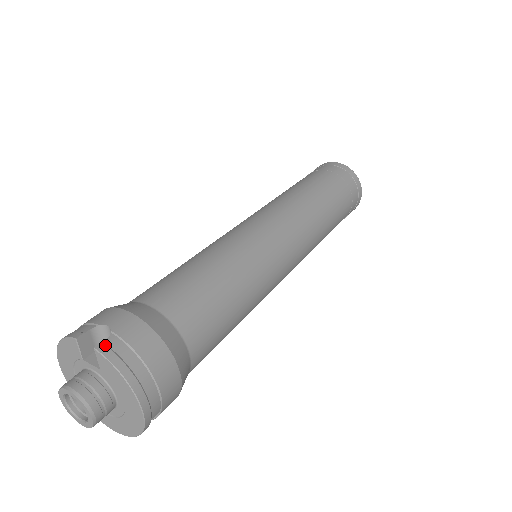
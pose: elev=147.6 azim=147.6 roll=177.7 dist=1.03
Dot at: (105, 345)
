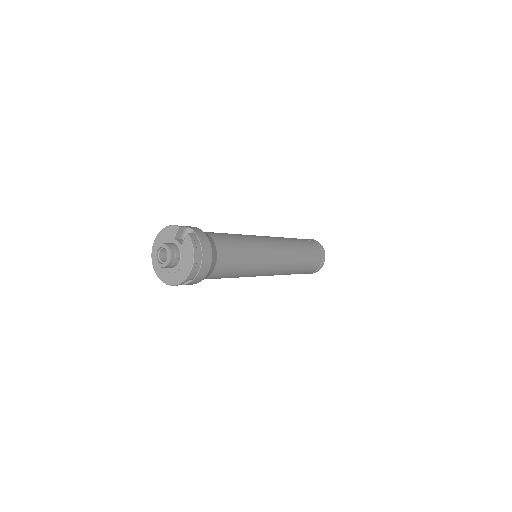
Dot at: (191, 235)
